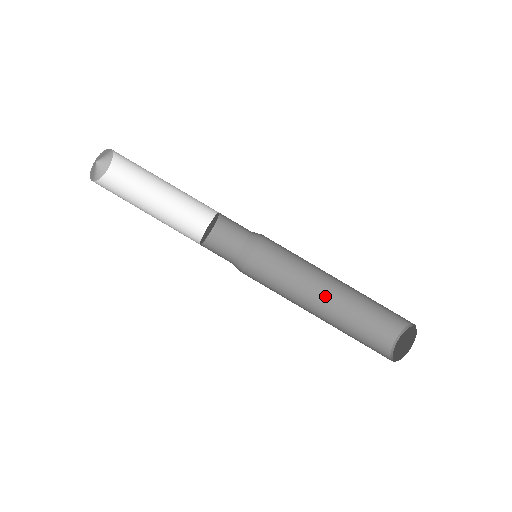
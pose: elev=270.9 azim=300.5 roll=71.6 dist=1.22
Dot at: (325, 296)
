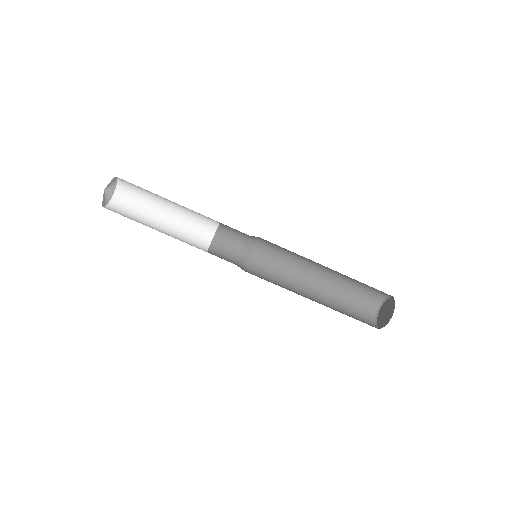
Dot at: (322, 272)
